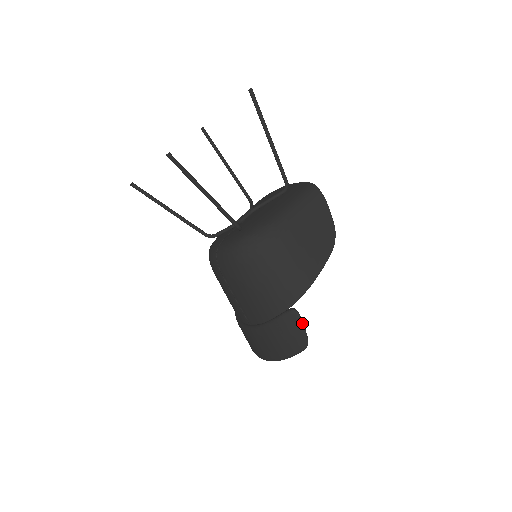
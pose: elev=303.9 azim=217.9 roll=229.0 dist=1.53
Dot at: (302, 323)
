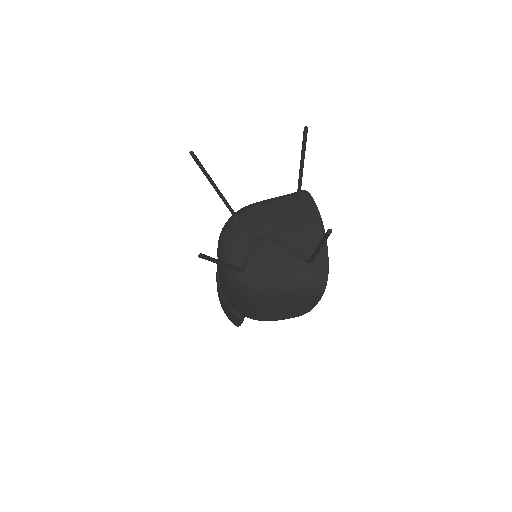
Dot at: (241, 323)
